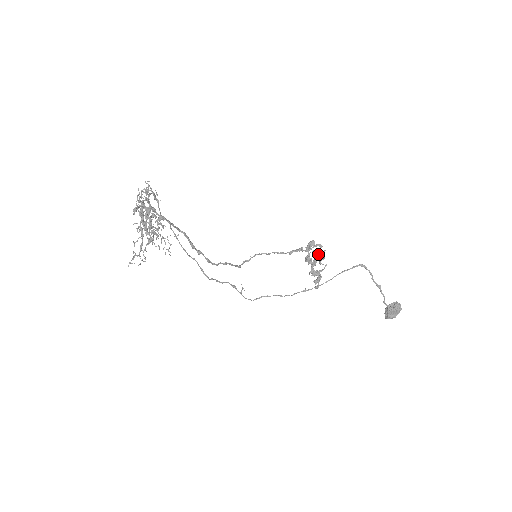
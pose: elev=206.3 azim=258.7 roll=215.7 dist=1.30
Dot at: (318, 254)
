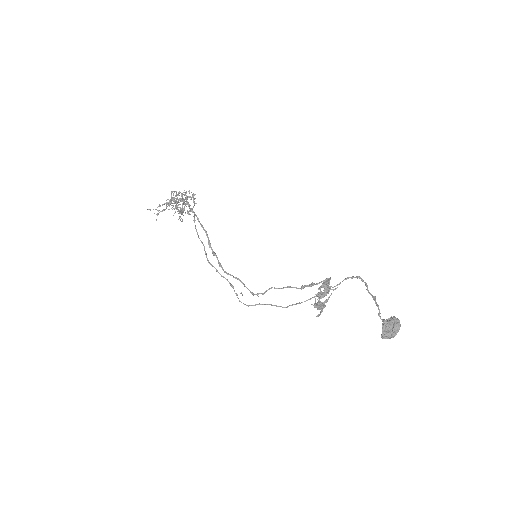
Dot at: occluded
